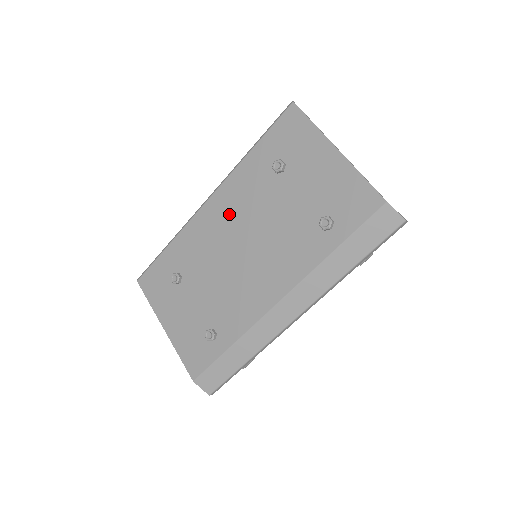
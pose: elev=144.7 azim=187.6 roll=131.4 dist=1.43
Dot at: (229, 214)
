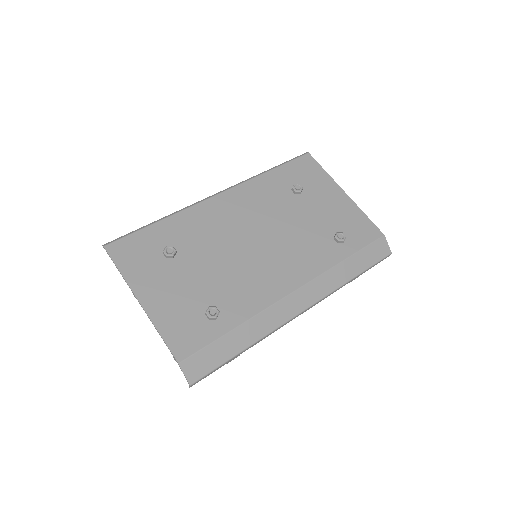
Dot at: (243, 210)
